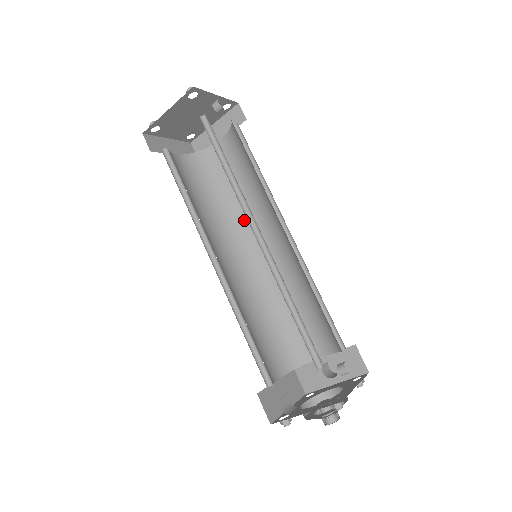
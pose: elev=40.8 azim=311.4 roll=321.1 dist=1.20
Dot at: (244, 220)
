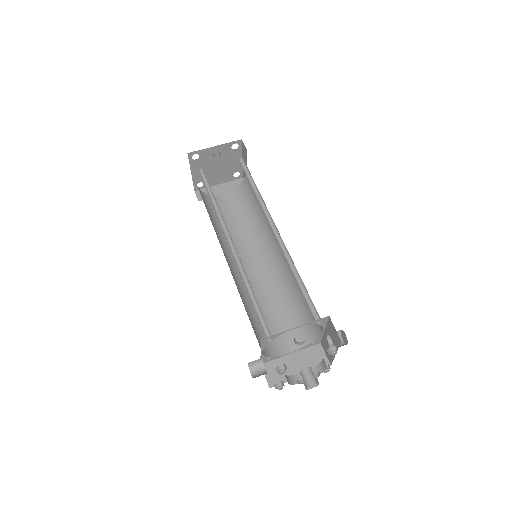
Dot at: (267, 227)
